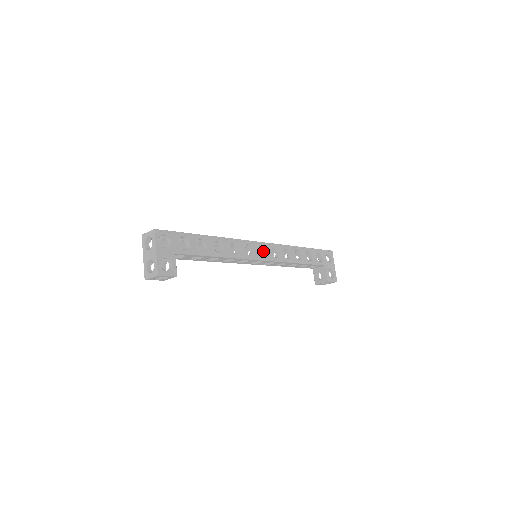
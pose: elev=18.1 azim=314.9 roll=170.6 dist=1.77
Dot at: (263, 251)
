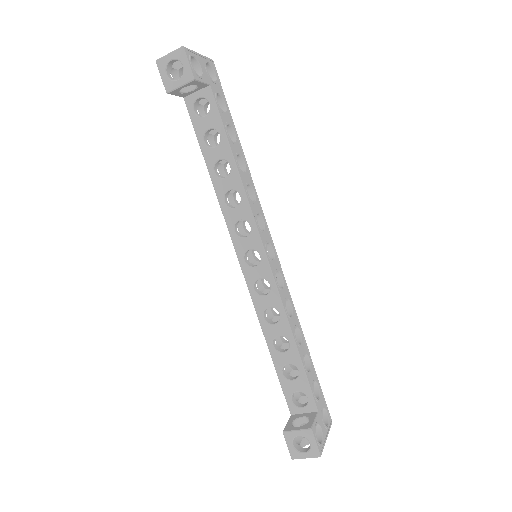
Dot at: occluded
